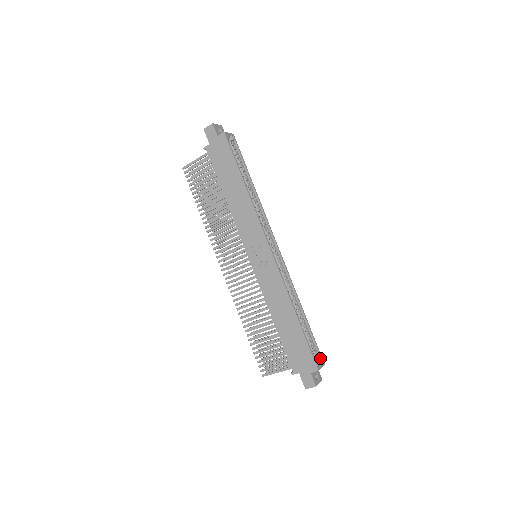
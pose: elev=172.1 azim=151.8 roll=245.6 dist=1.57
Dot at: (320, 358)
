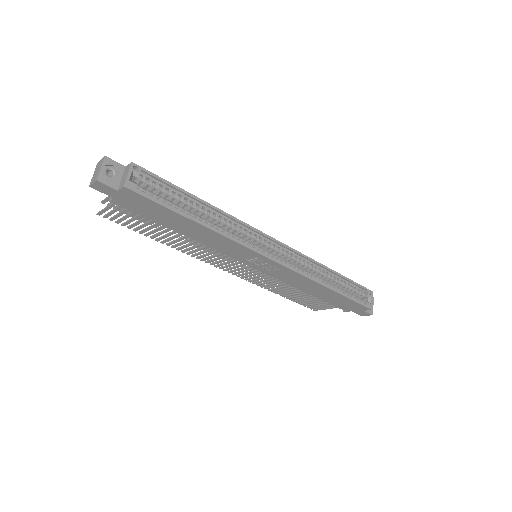
Dot at: (366, 291)
